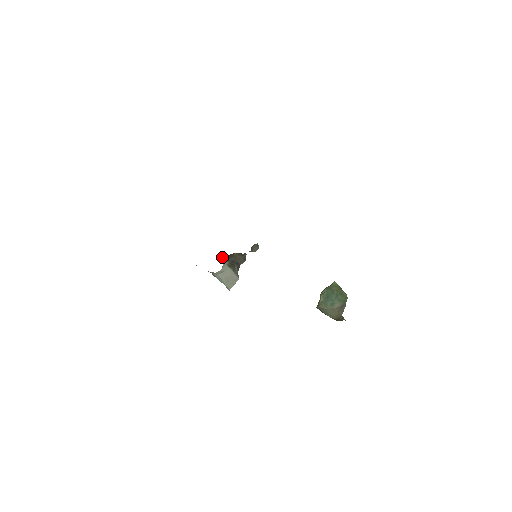
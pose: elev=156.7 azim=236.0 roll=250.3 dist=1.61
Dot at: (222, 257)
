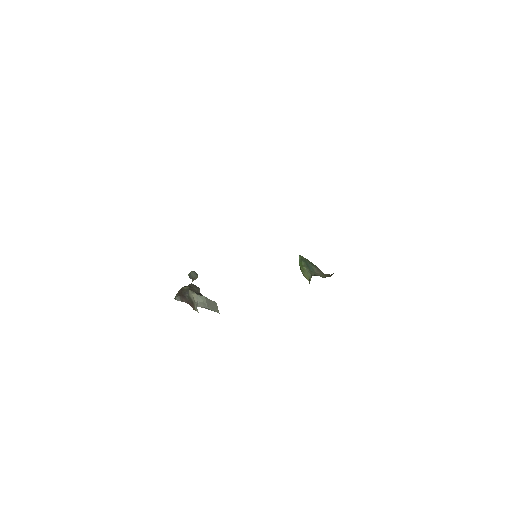
Dot at: (175, 298)
